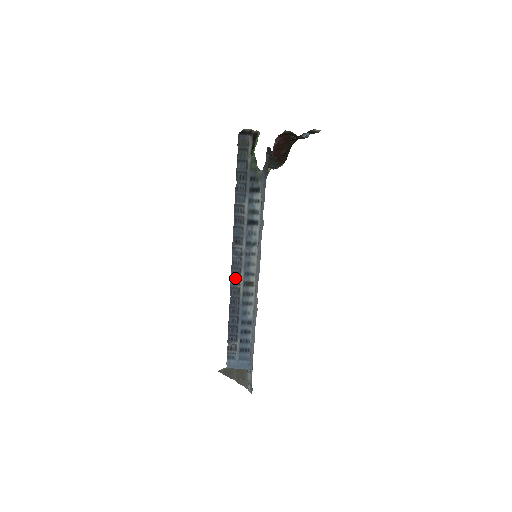
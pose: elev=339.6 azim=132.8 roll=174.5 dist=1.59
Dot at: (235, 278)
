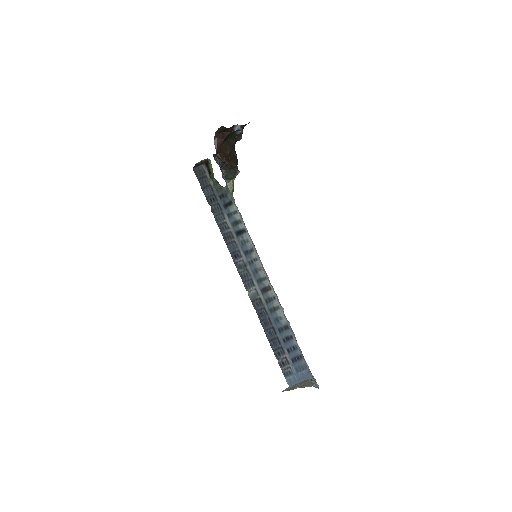
Dot at: (251, 291)
